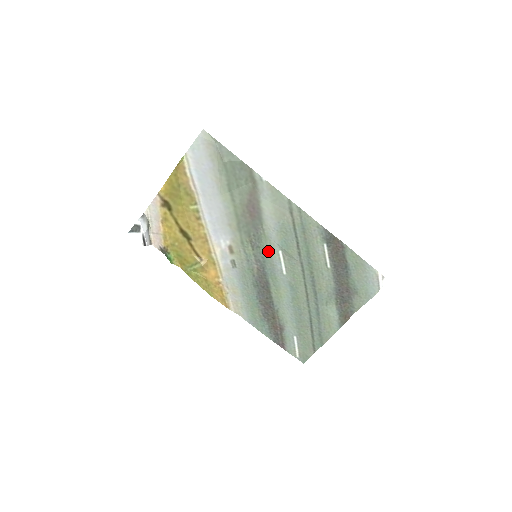
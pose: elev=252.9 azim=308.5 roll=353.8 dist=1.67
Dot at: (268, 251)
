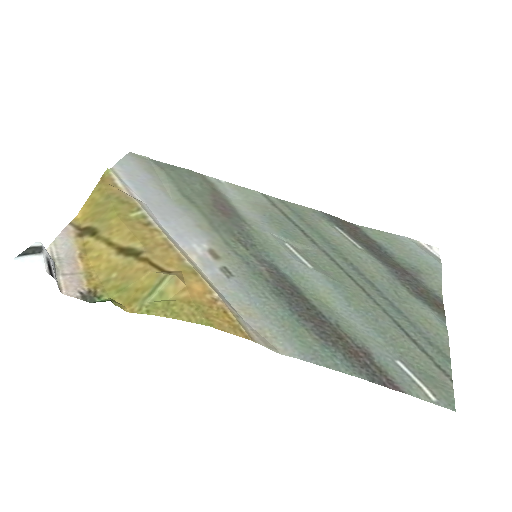
Dot at: (270, 246)
